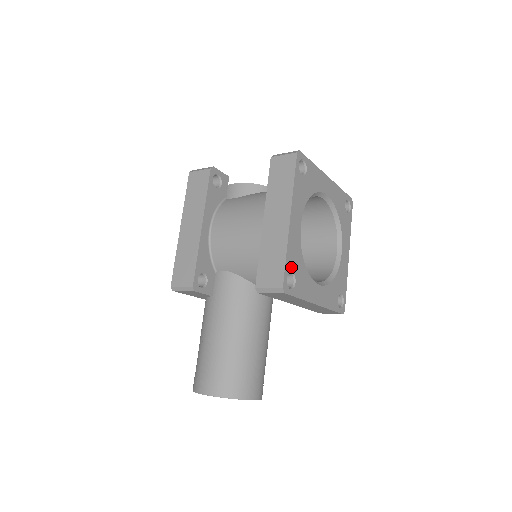
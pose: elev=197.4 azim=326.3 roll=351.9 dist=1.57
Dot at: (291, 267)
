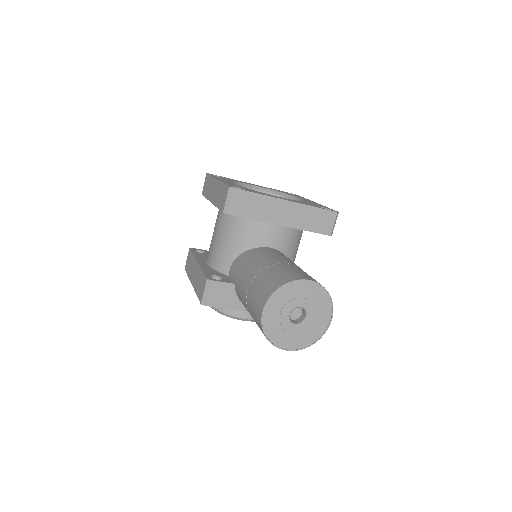
Dot at: (234, 186)
